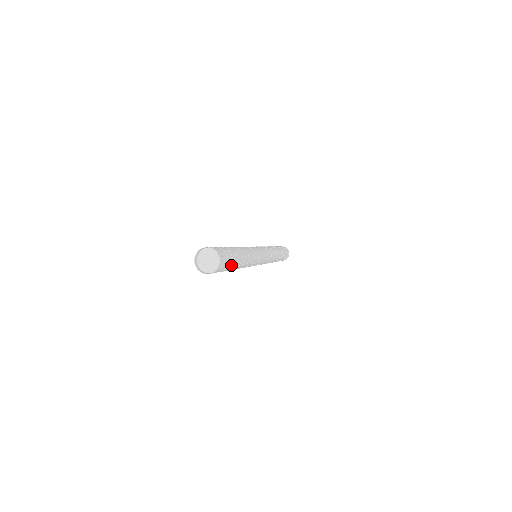
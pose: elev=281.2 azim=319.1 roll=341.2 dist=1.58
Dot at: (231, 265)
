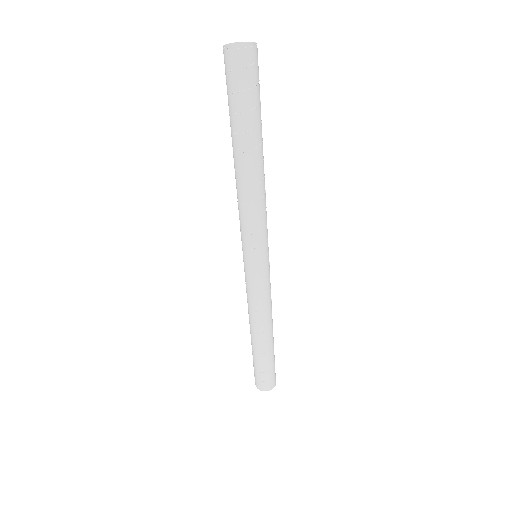
Dot at: (259, 104)
